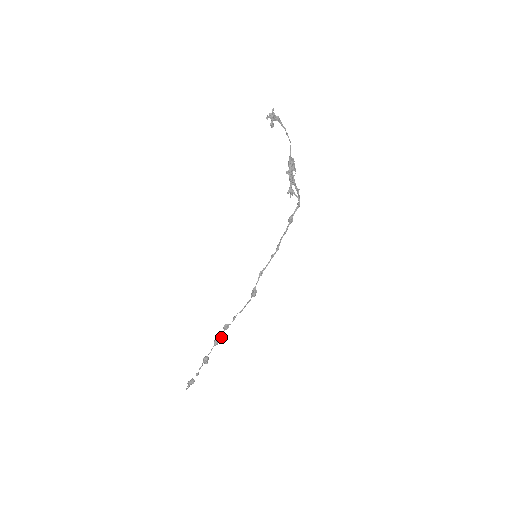
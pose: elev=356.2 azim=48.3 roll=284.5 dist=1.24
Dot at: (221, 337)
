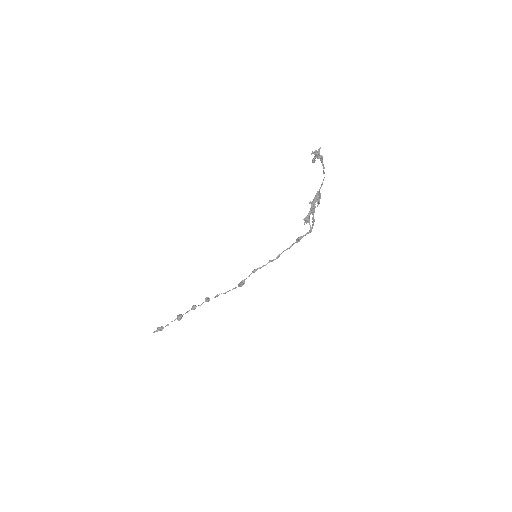
Dot at: (200, 305)
